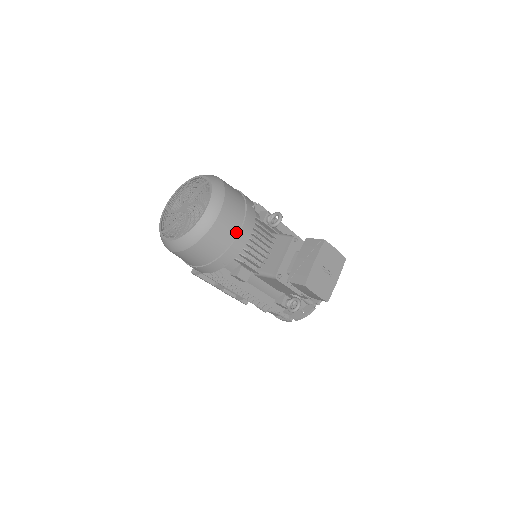
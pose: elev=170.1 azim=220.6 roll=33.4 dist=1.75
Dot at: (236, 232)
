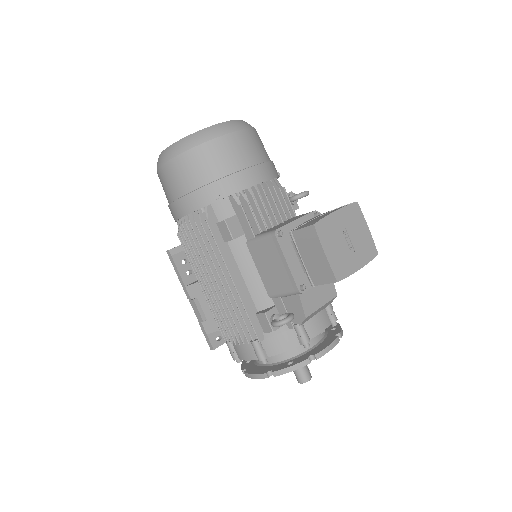
Dot at: (248, 164)
